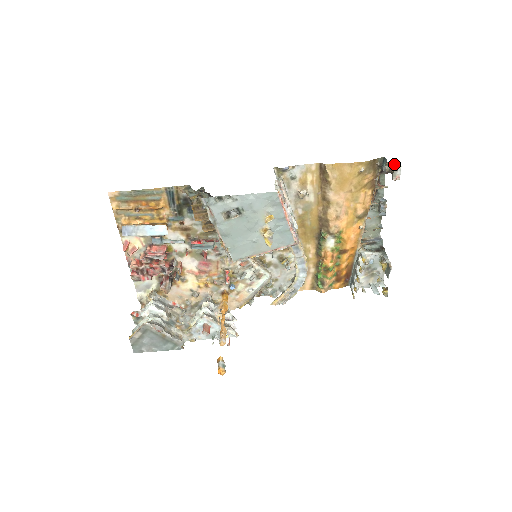
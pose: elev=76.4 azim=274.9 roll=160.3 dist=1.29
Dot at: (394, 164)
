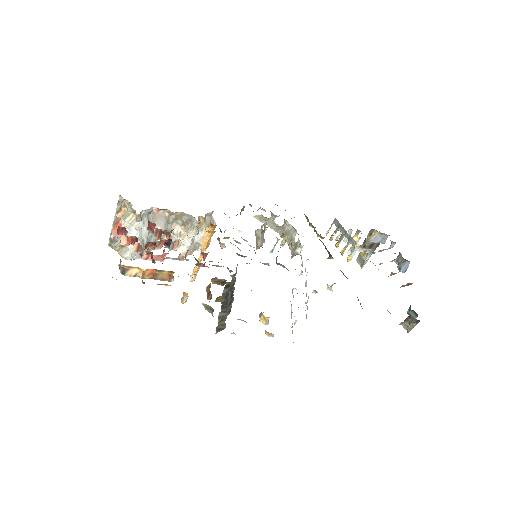
Dot at: occluded
